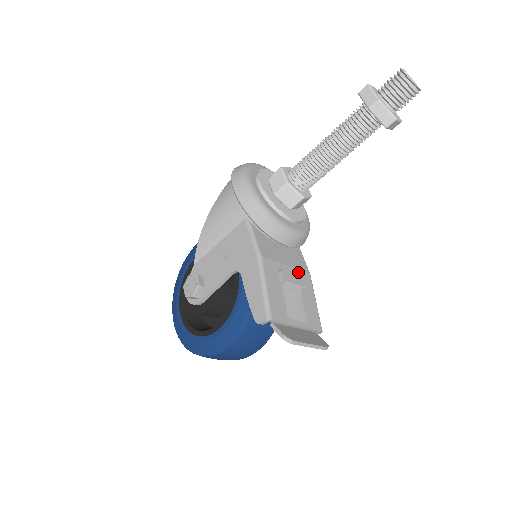
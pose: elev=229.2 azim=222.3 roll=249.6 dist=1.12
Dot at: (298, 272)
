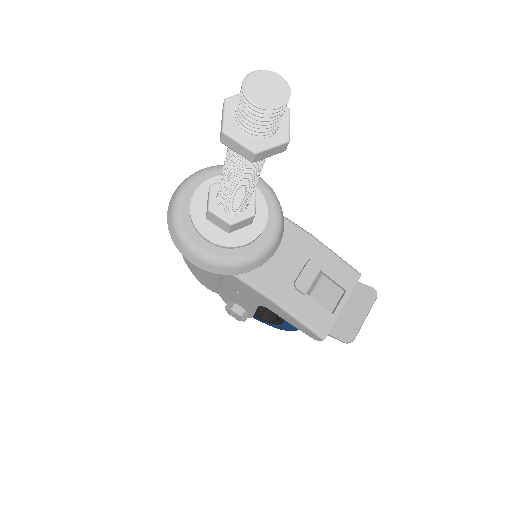
Dot at: (304, 255)
